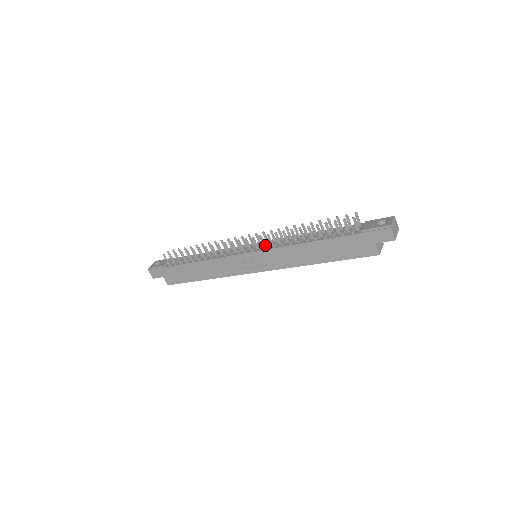
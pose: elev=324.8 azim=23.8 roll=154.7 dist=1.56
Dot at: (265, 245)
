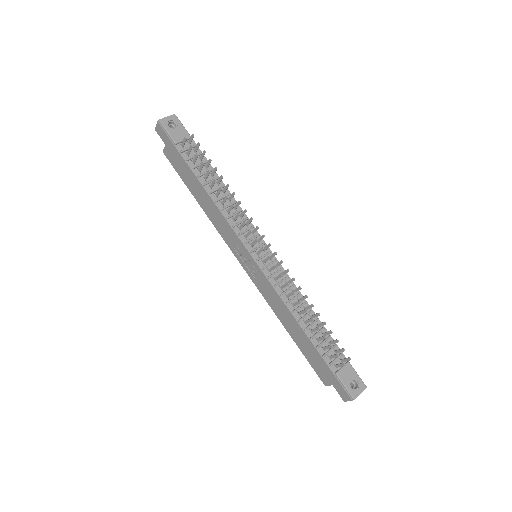
Dot at: (271, 271)
